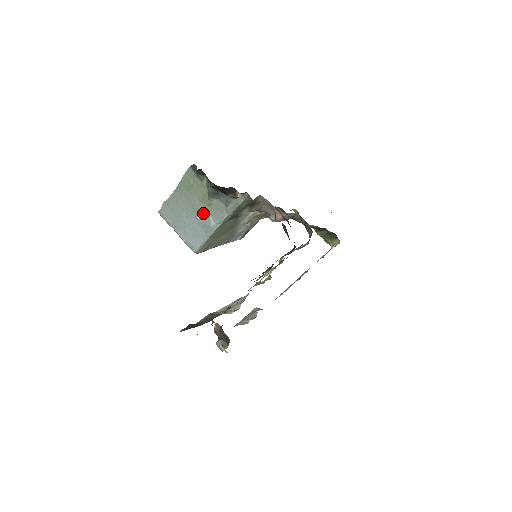
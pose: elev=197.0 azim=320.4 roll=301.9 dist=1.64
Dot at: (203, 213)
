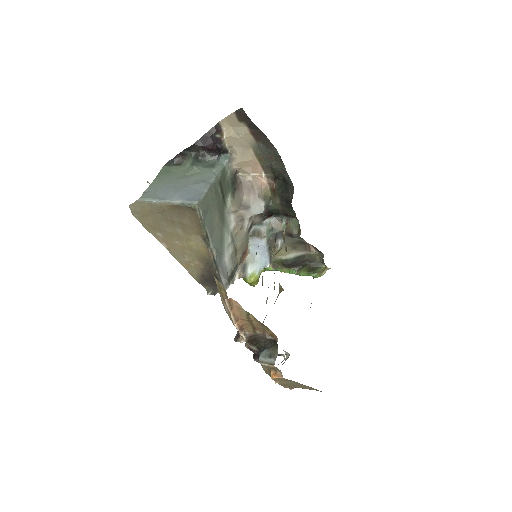
Dot at: (191, 179)
